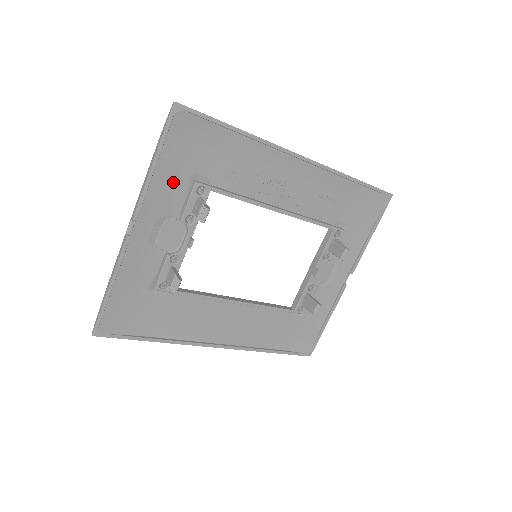
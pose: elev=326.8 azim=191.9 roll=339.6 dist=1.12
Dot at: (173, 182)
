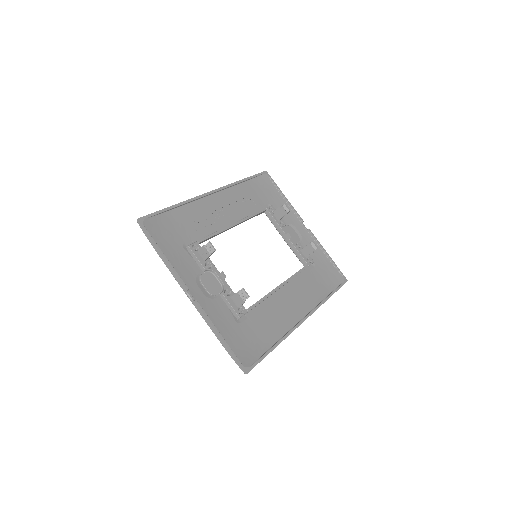
Dot at: (180, 257)
